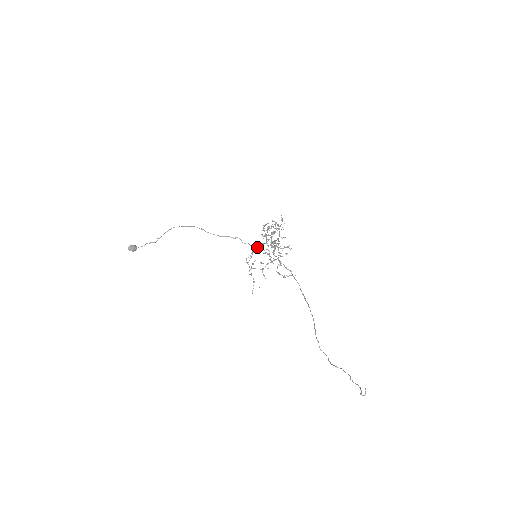
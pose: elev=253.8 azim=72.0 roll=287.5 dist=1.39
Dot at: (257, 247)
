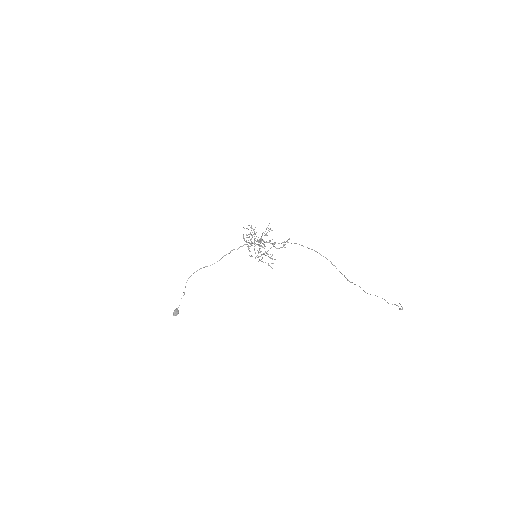
Dot at: occluded
